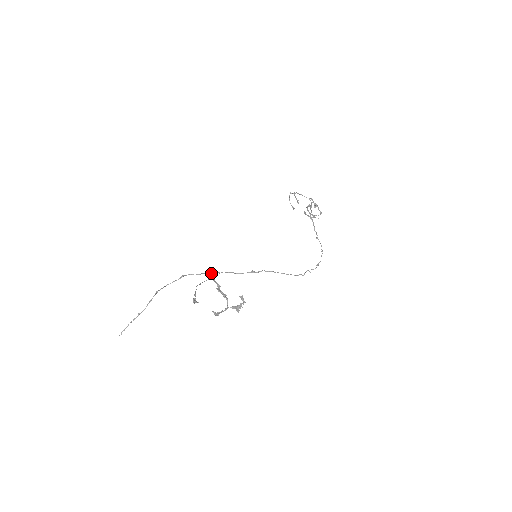
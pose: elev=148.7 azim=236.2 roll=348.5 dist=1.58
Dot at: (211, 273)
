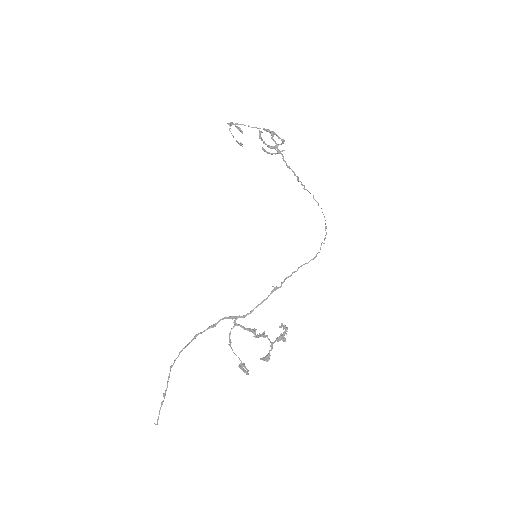
Dot at: occluded
